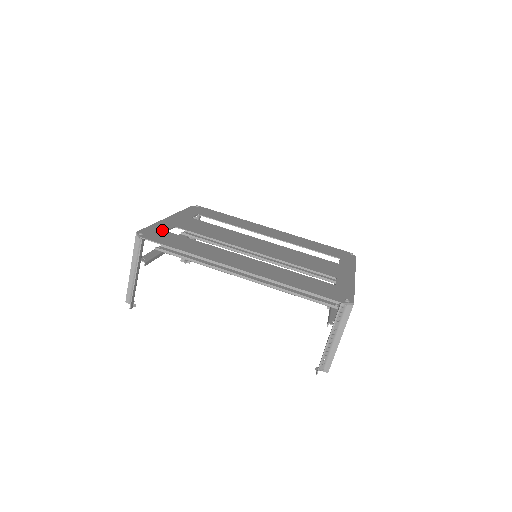
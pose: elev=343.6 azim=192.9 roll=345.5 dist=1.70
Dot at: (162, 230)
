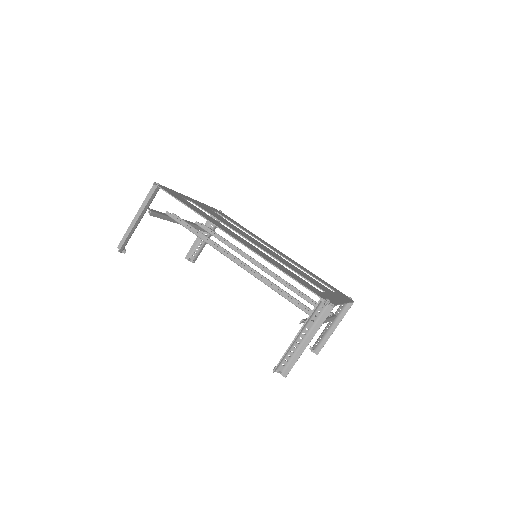
Dot at: (178, 195)
